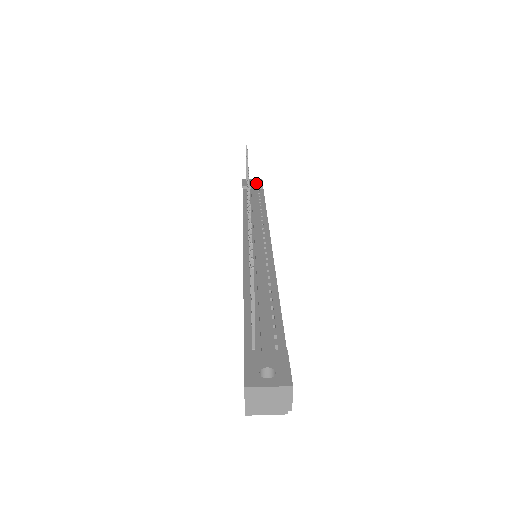
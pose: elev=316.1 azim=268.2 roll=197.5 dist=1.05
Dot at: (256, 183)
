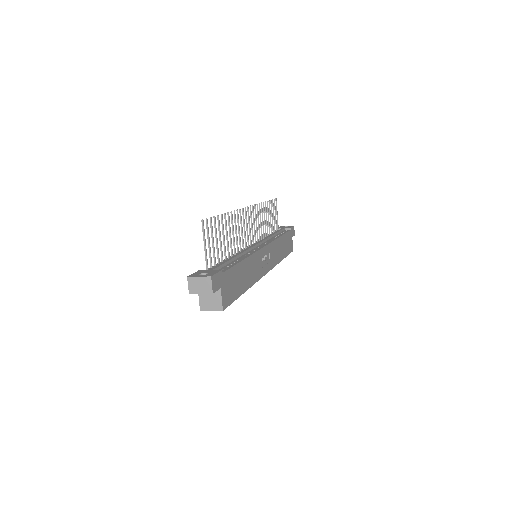
Dot at: (287, 227)
